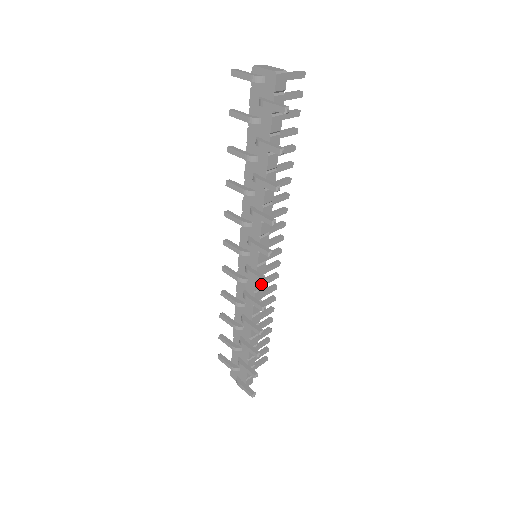
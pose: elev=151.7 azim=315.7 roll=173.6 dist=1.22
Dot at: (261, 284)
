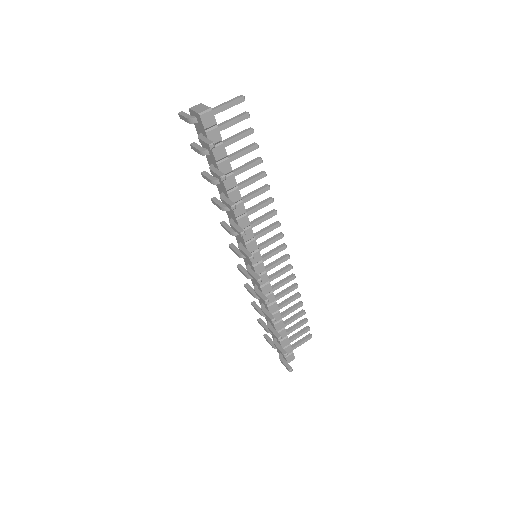
Dot at: (265, 279)
